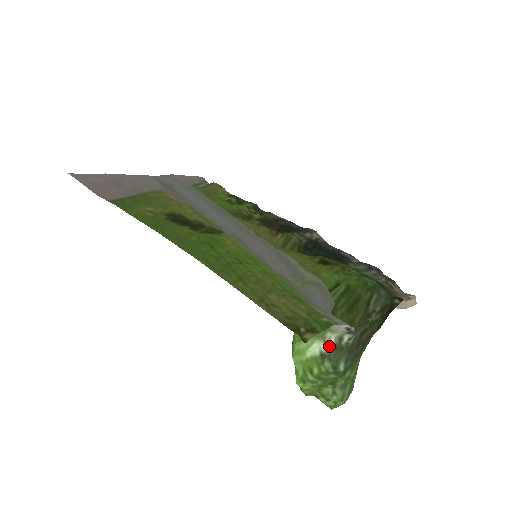
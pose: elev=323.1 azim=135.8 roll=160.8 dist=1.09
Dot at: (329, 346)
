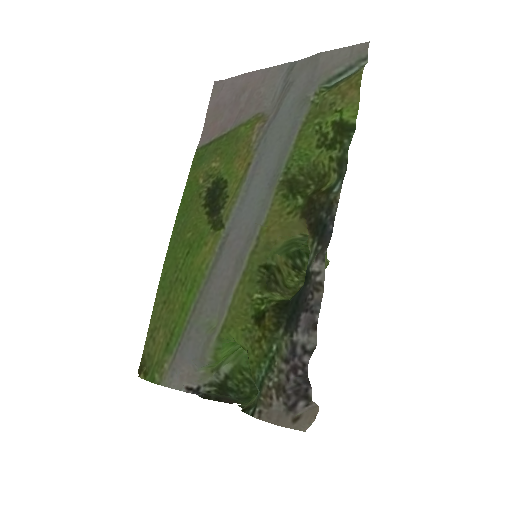
Dot at: (219, 378)
